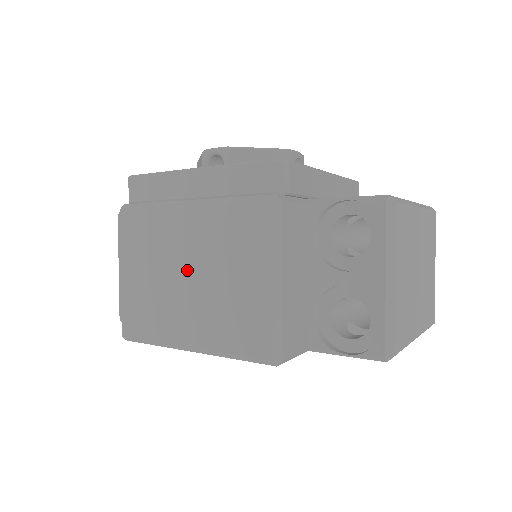
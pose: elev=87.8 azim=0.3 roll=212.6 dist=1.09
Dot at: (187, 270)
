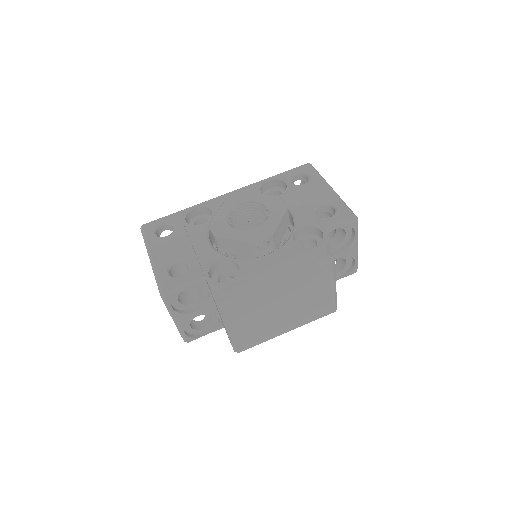
Dot at: (283, 307)
